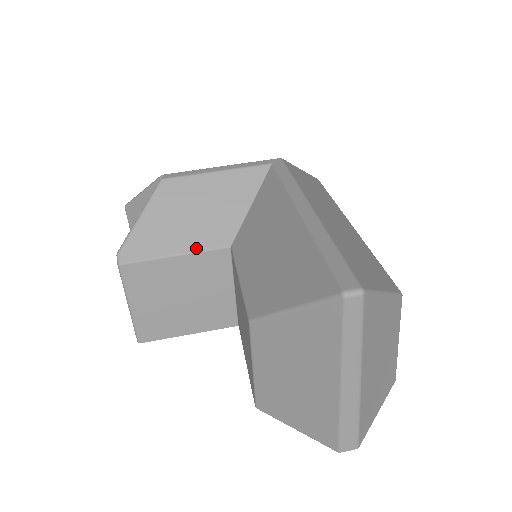
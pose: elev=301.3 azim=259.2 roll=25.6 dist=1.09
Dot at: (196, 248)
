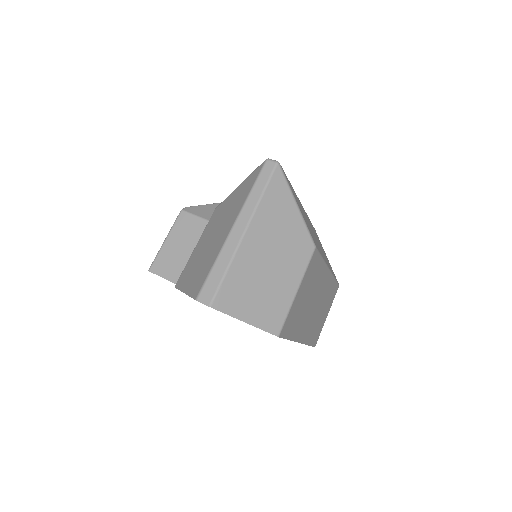
Dot at: occluded
